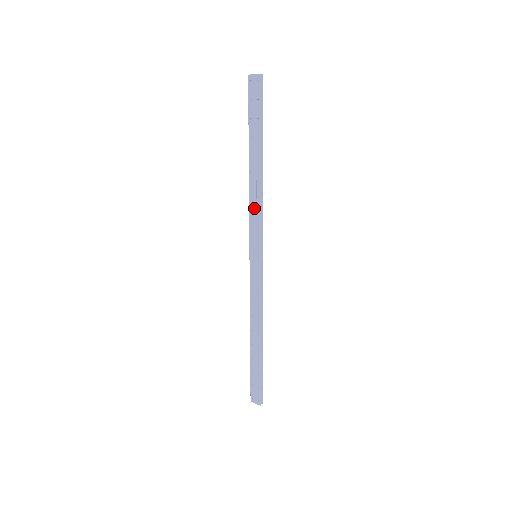
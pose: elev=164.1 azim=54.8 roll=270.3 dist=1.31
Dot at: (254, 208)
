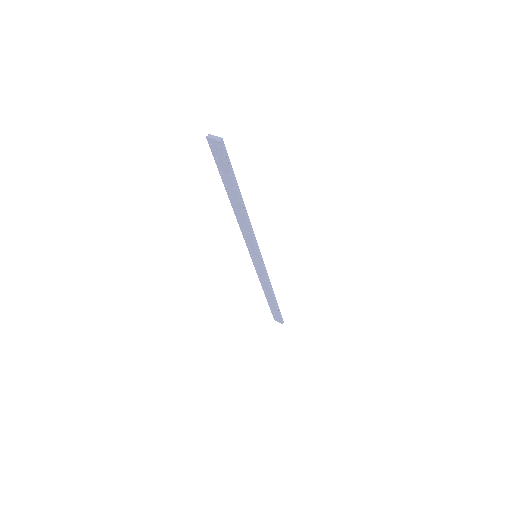
Dot at: (245, 231)
